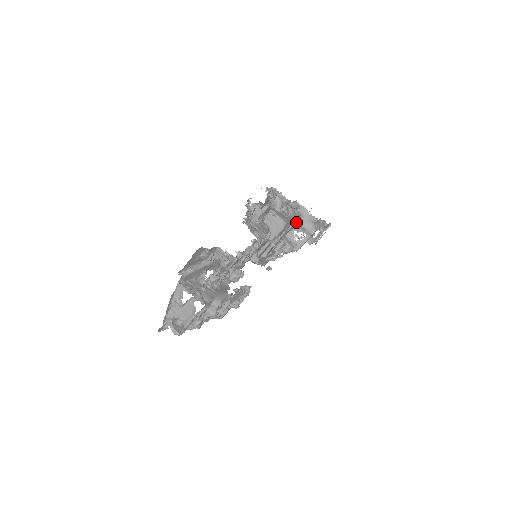
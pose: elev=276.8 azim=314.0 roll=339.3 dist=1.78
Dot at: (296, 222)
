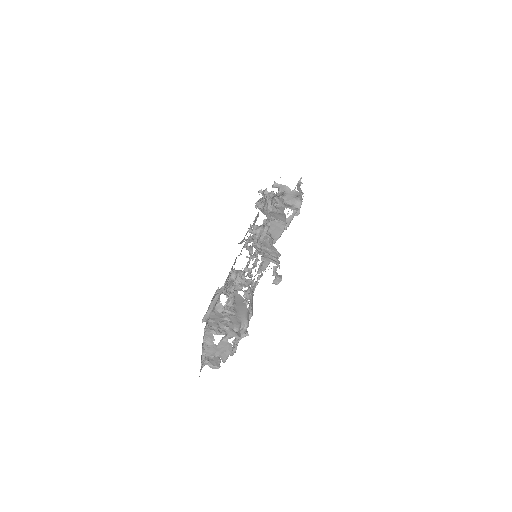
Dot at: occluded
